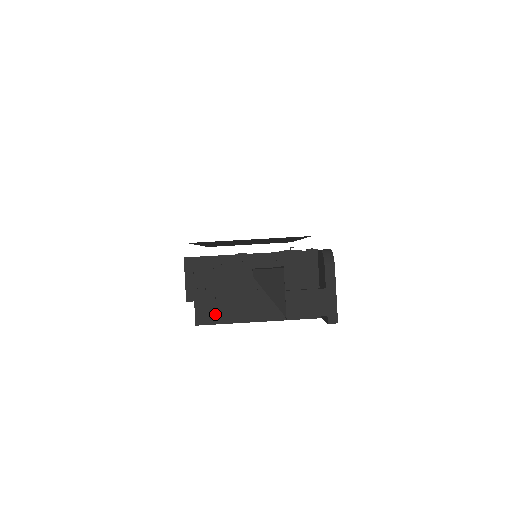
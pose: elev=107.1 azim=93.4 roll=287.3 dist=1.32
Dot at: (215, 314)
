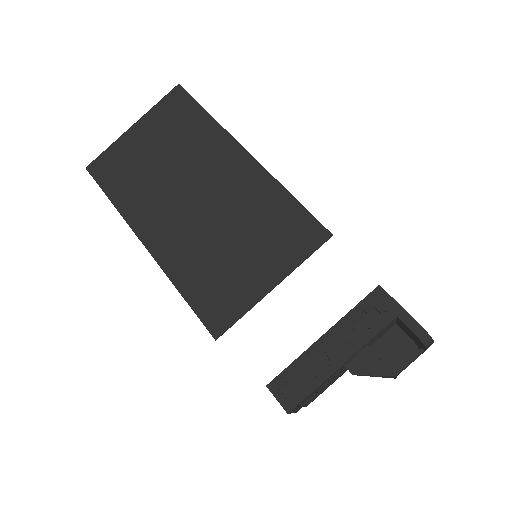
Dot at: (319, 394)
